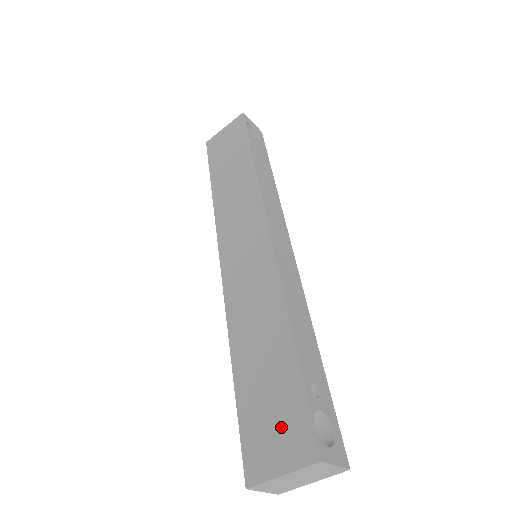
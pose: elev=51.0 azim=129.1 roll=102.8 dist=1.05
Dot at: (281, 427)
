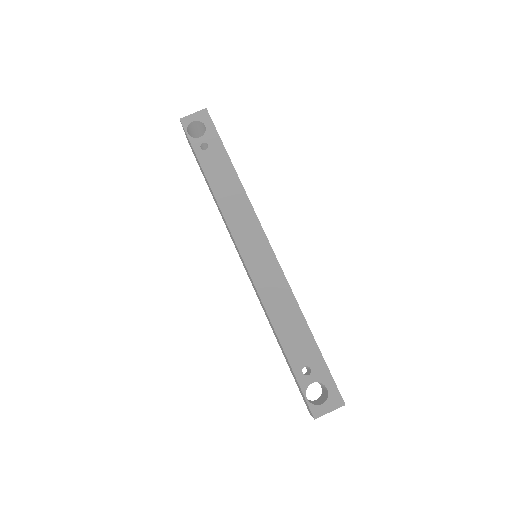
Dot at: (301, 392)
